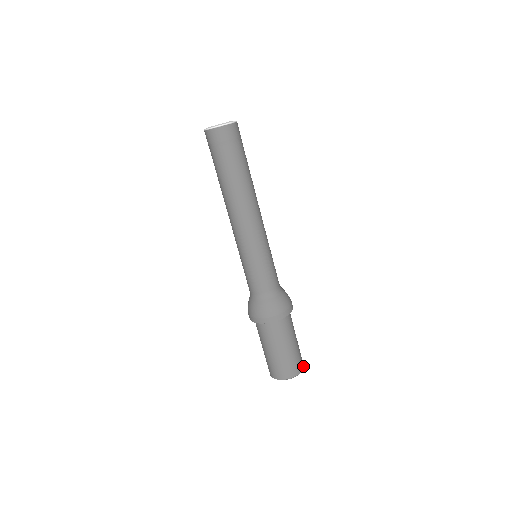
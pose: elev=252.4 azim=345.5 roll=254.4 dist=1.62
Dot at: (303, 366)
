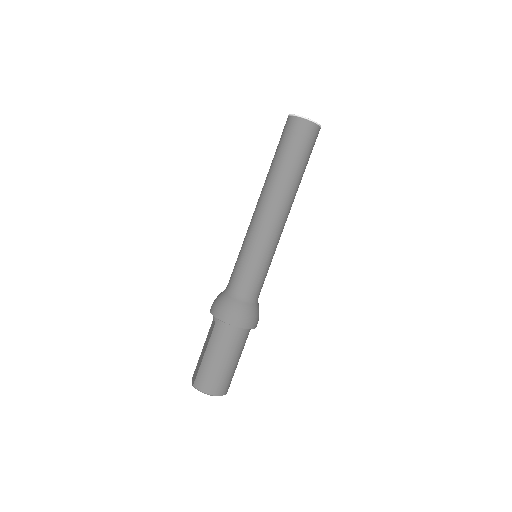
Dot at: occluded
